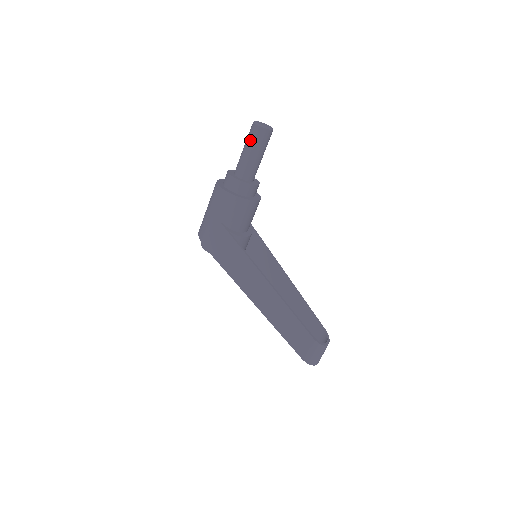
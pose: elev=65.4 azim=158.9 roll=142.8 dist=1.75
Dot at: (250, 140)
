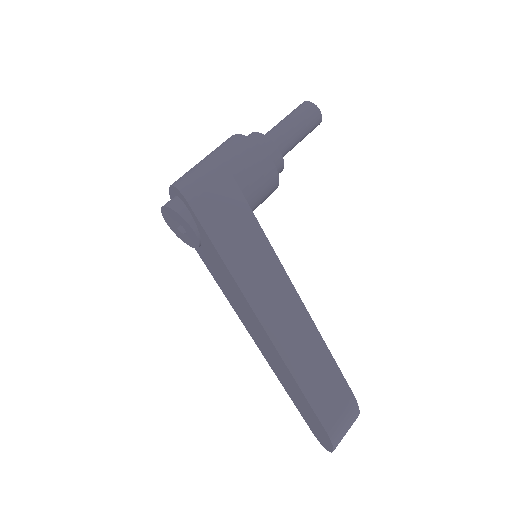
Dot at: (300, 114)
